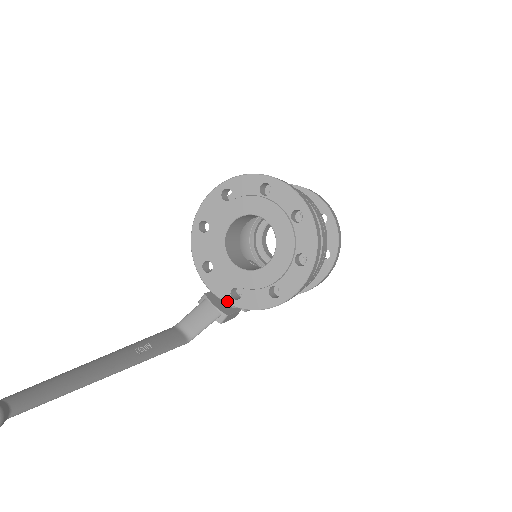
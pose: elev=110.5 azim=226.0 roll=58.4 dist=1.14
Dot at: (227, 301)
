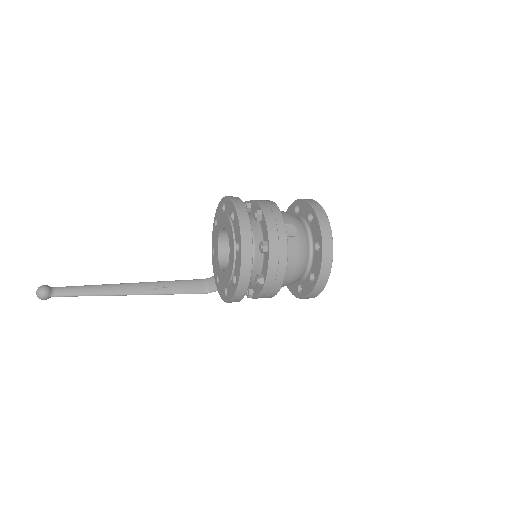
Dot at: (215, 281)
